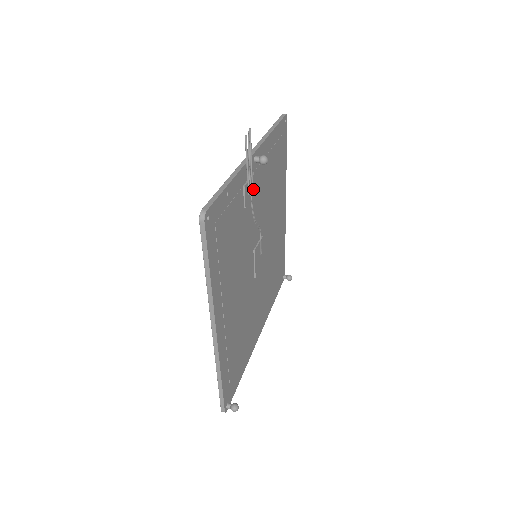
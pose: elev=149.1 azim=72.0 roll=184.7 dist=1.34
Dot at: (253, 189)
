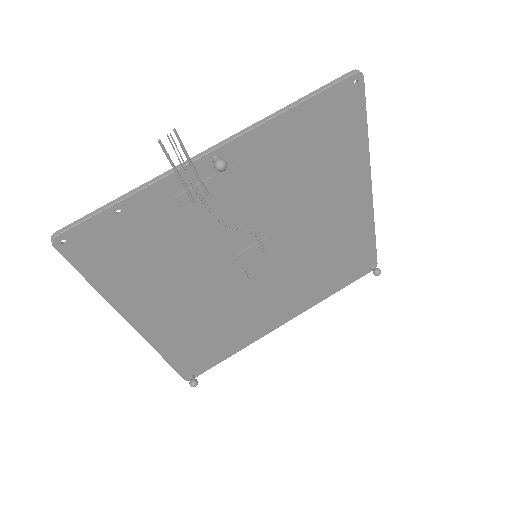
Dot at: (213, 195)
